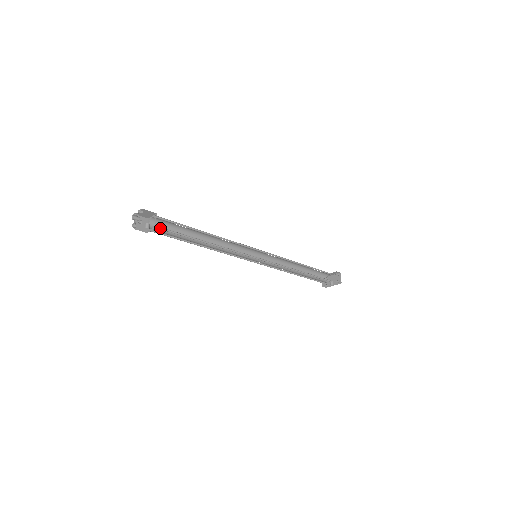
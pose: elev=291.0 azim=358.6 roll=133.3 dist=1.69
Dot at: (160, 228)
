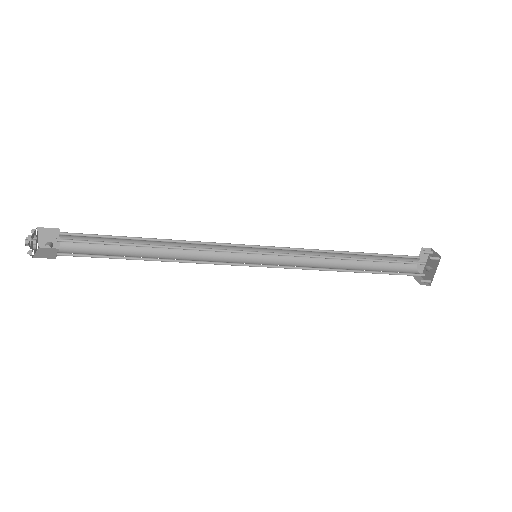
Dot at: occluded
